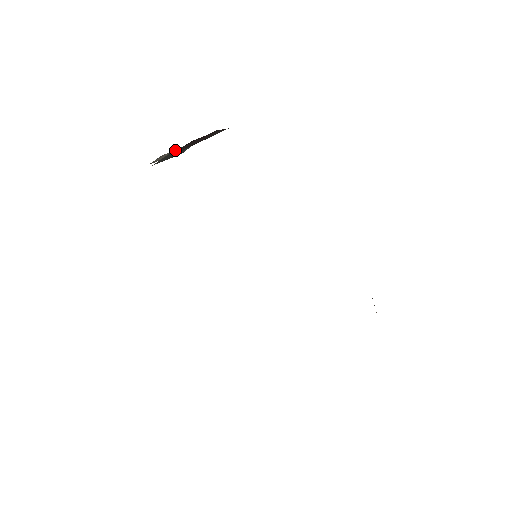
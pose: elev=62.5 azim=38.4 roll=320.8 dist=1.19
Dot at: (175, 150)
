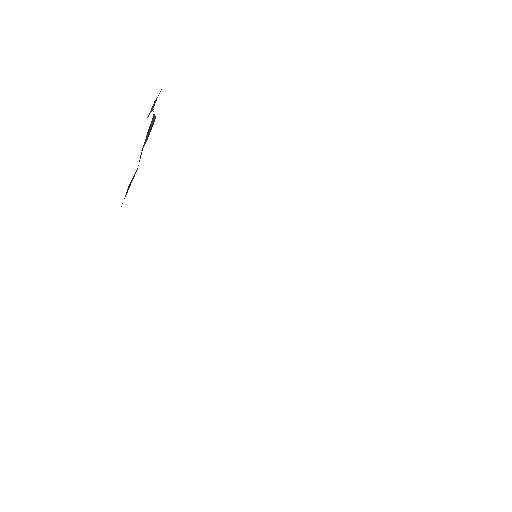
Dot at: occluded
